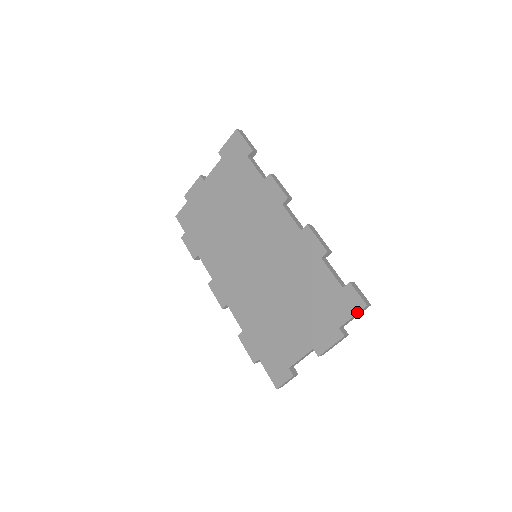
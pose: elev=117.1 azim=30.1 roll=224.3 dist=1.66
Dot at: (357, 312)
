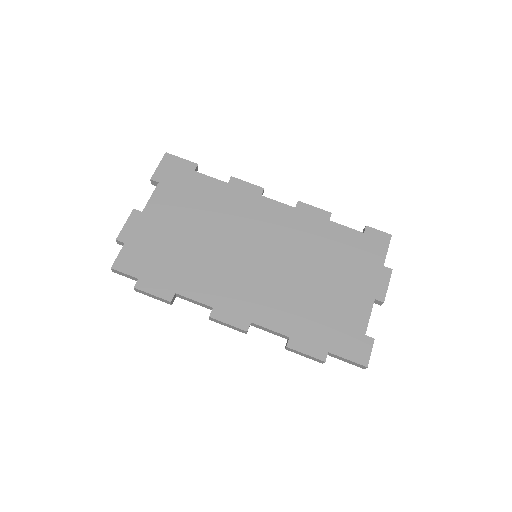
Dot at: (388, 244)
